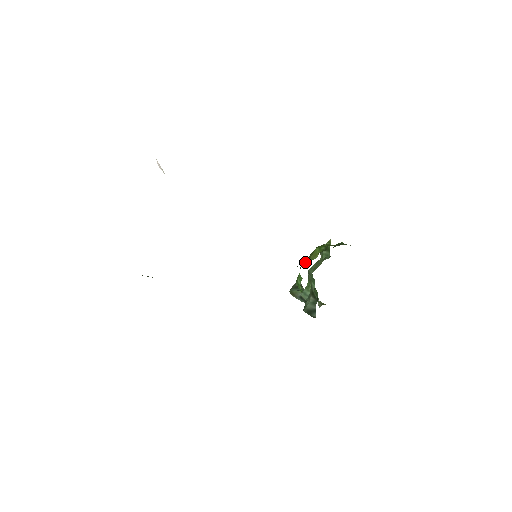
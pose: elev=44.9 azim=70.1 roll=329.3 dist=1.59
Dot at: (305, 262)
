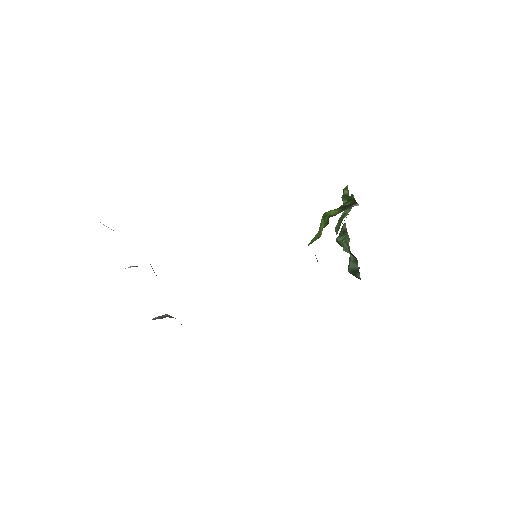
Dot at: (315, 238)
